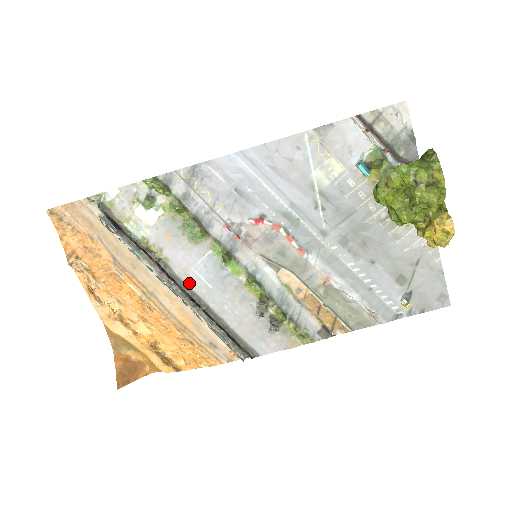
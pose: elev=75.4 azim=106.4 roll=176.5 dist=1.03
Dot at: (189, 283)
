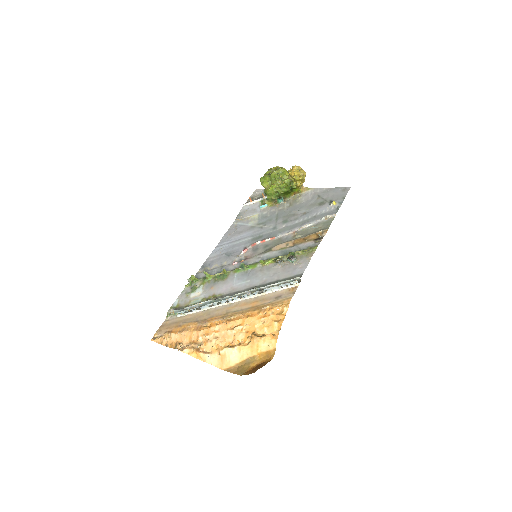
Dot at: (238, 290)
